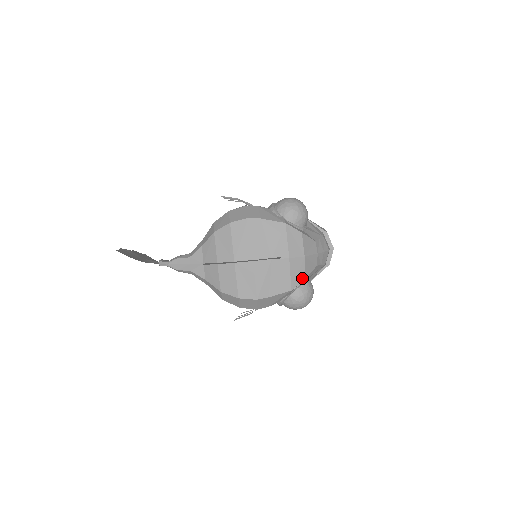
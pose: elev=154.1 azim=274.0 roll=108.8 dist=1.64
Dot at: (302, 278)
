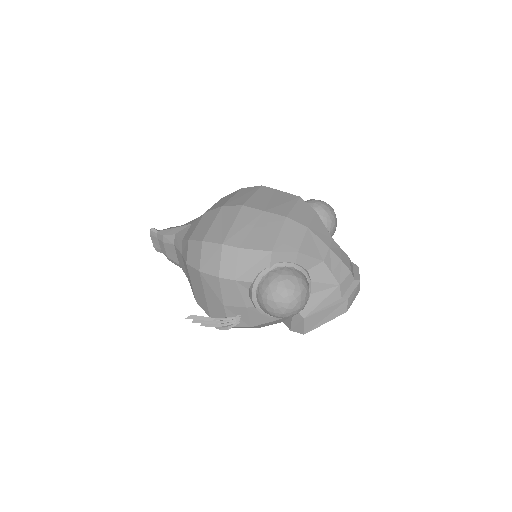
Dot at: (294, 248)
